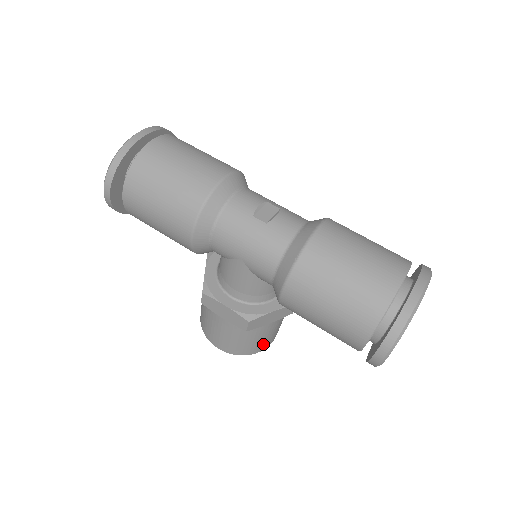
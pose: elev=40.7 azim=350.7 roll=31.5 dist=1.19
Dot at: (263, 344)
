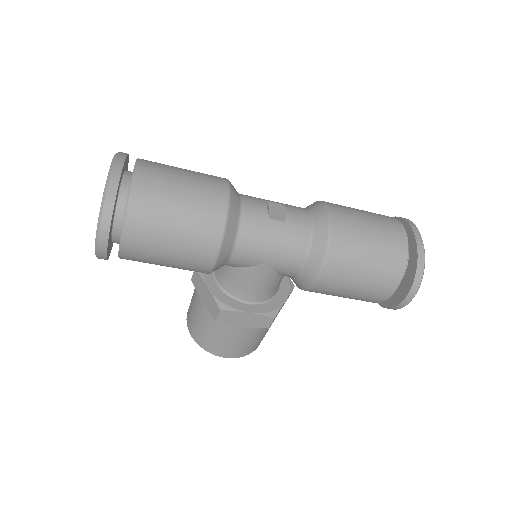
Dot at: occluded
